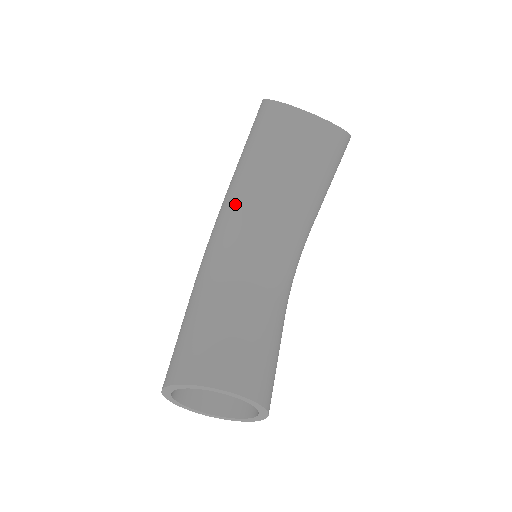
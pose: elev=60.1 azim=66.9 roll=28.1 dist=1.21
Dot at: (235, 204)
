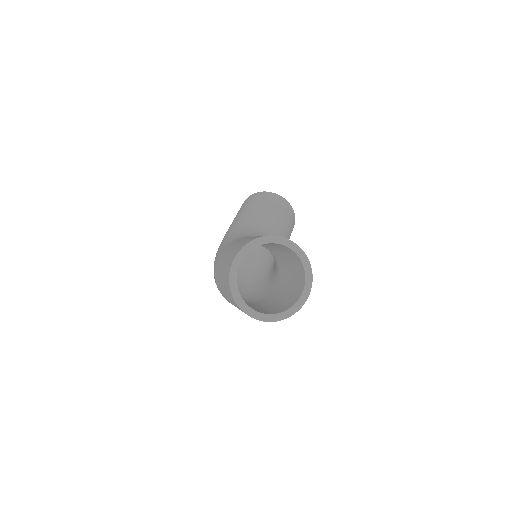
Dot at: (243, 224)
